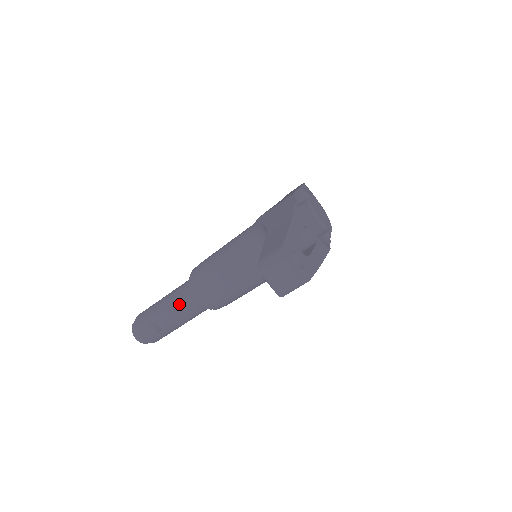
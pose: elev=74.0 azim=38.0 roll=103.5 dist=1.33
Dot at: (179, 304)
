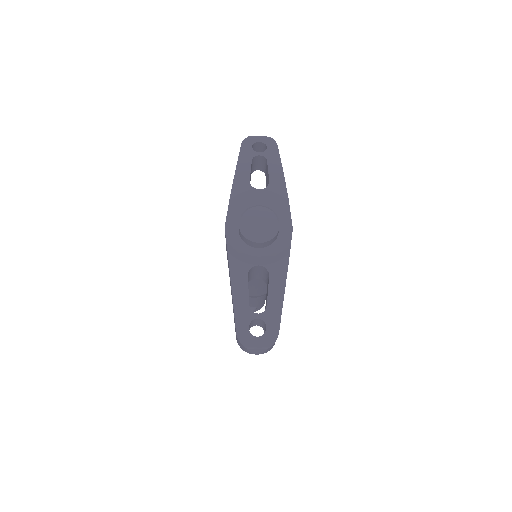
Dot at: occluded
